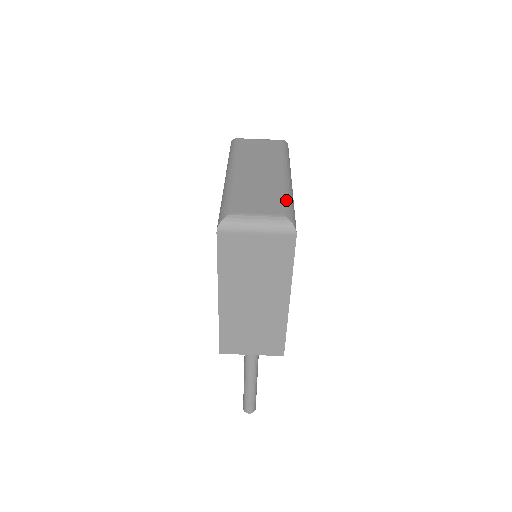
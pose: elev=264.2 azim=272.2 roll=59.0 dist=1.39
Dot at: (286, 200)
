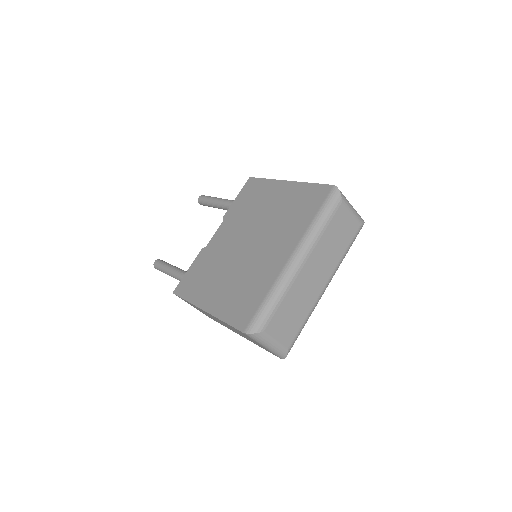
Dot at: occluded
